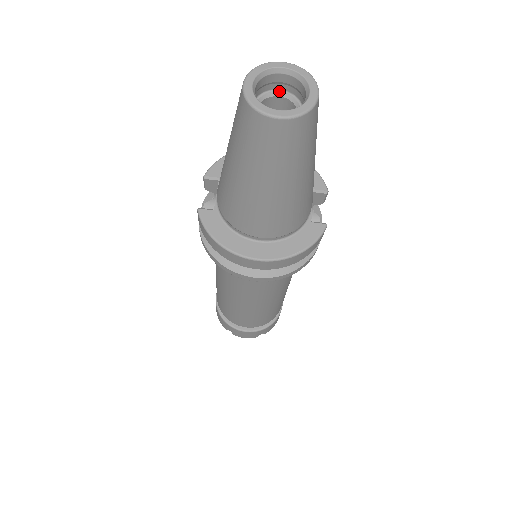
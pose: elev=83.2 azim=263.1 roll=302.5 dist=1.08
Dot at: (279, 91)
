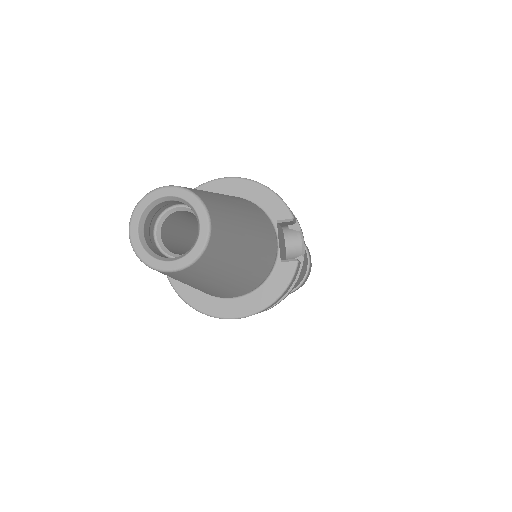
Dot at: (177, 206)
